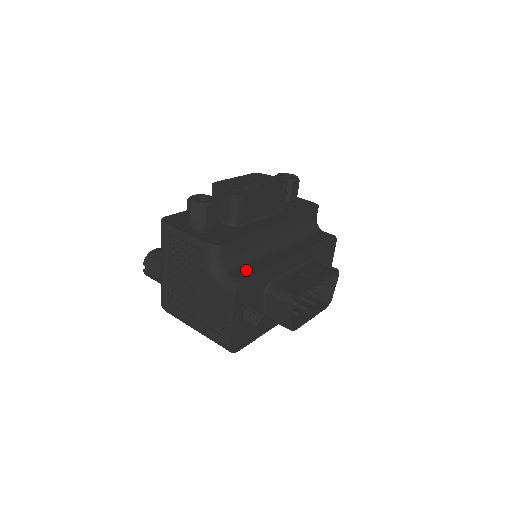
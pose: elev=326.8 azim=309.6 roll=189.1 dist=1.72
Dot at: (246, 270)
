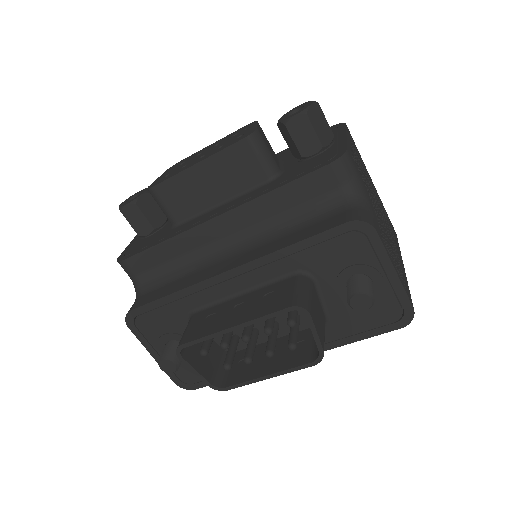
Dot at: (153, 293)
